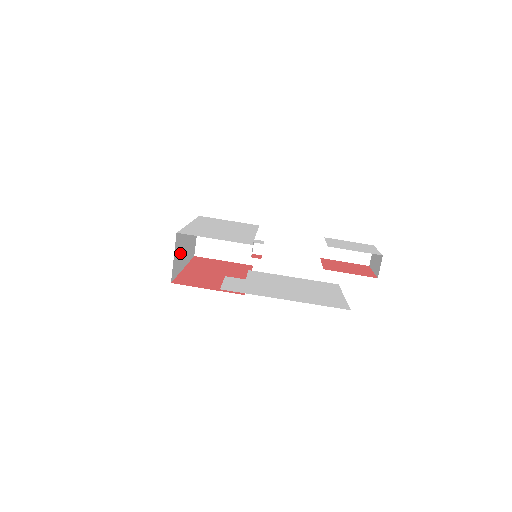
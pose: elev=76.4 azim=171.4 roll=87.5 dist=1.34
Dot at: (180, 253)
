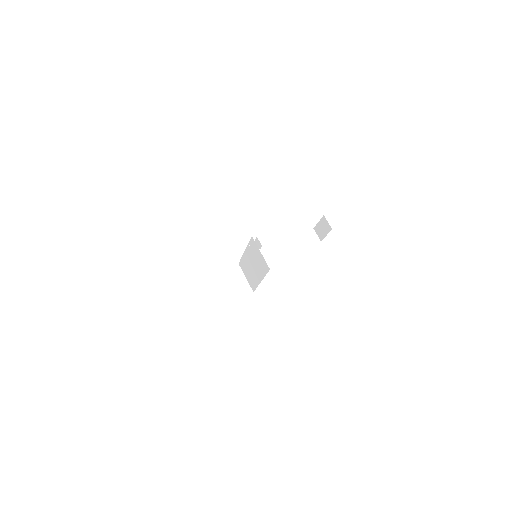
Dot at: occluded
